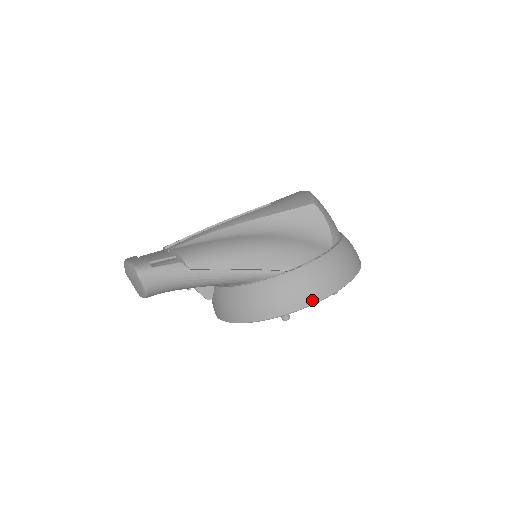
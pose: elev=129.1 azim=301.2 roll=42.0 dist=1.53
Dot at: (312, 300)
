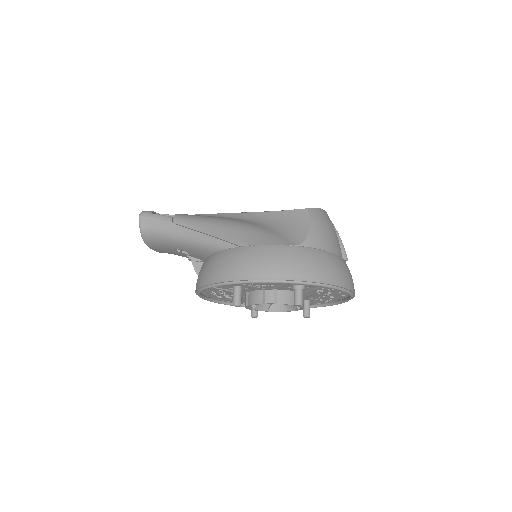
Dot at: (244, 276)
